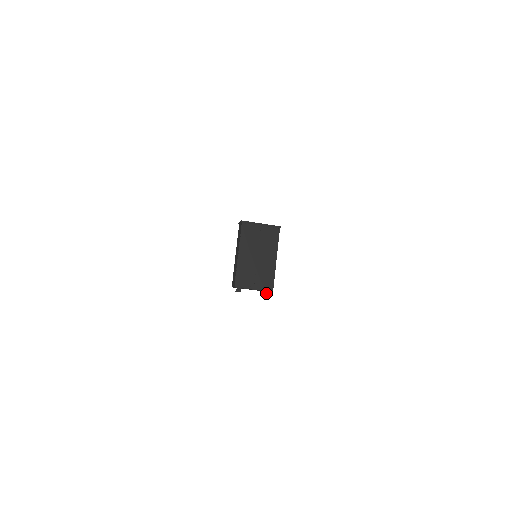
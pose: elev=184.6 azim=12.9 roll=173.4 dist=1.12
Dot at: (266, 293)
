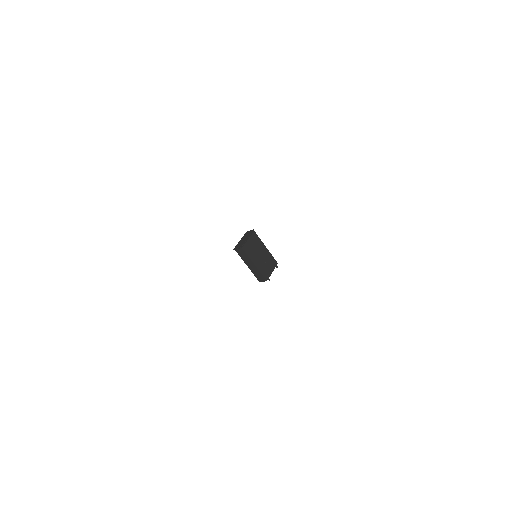
Dot at: occluded
